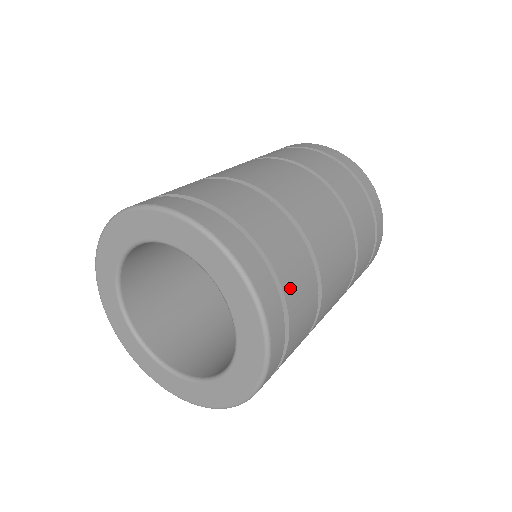
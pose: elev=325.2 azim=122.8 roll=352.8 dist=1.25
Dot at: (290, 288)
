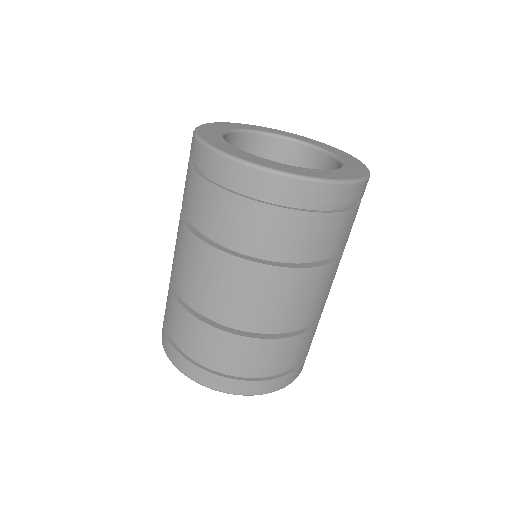
Dot at: (300, 358)
